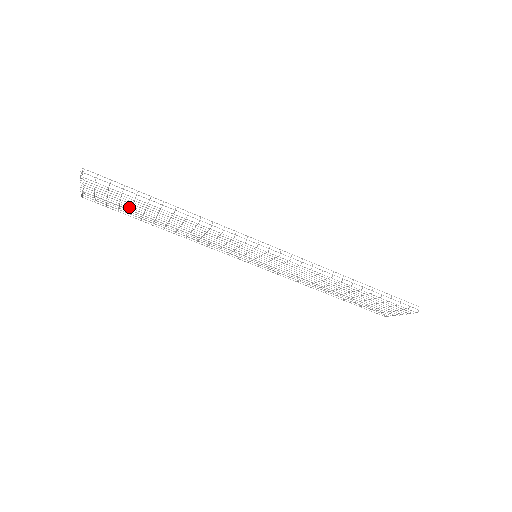
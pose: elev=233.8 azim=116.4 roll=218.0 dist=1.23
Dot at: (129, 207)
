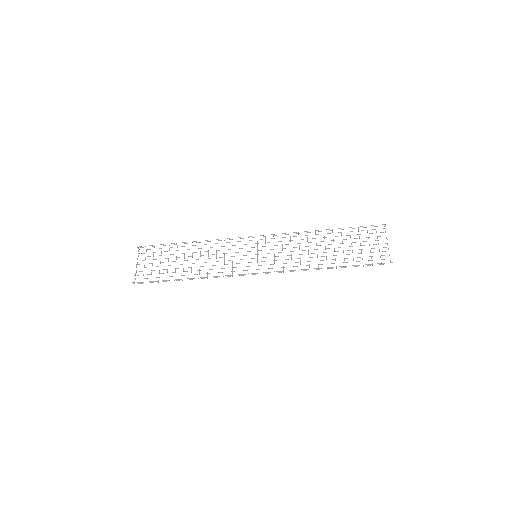
Dot at: occluded
